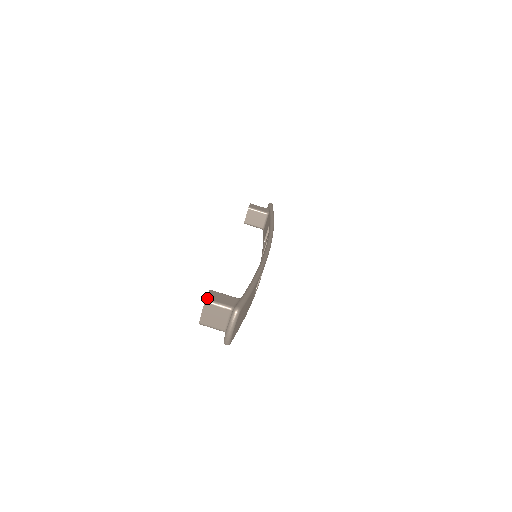
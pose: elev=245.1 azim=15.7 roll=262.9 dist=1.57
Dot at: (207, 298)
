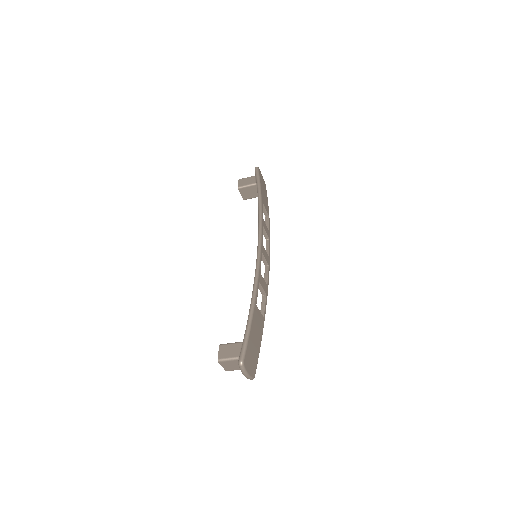
Dot at: (218, 358)
